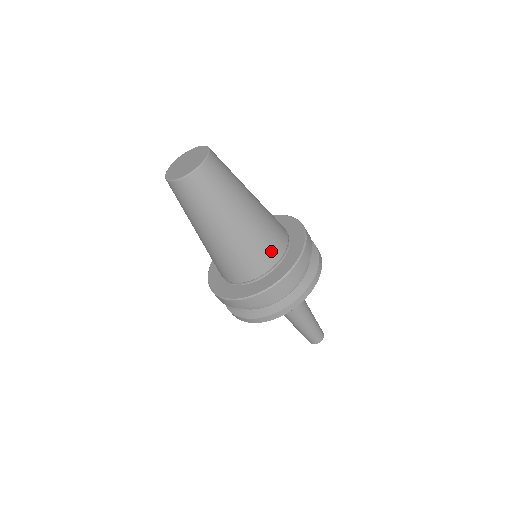
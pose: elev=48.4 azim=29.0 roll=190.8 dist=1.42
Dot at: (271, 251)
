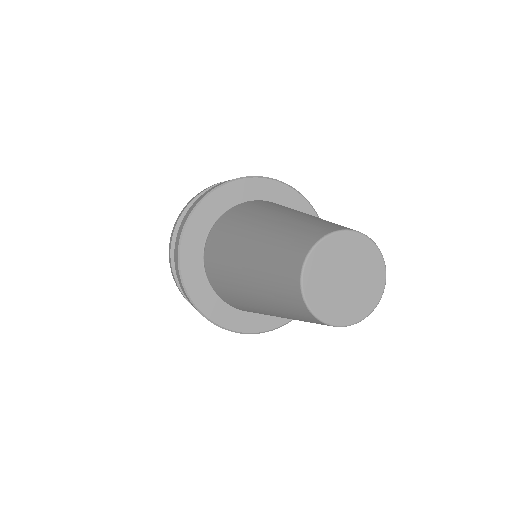
Dot at: occluded
